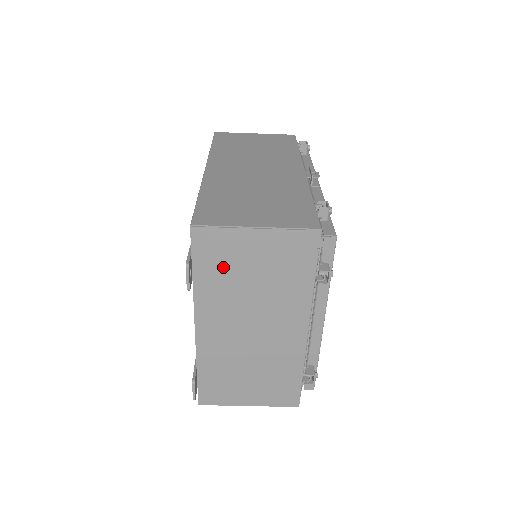
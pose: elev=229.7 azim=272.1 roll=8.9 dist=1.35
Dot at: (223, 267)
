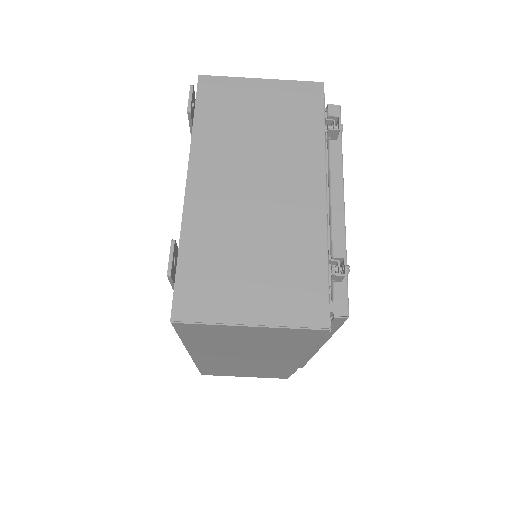
Dot at: (227, 113)
